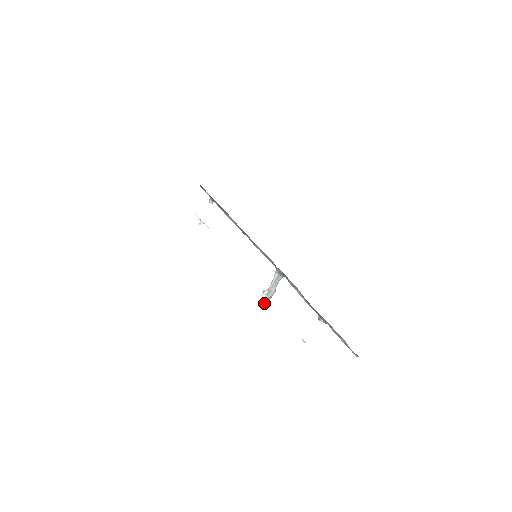
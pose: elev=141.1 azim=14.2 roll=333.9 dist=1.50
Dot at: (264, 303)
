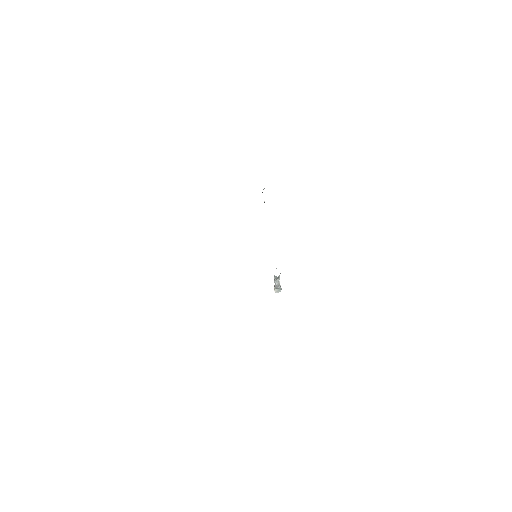
Dot at: (275, 292)
